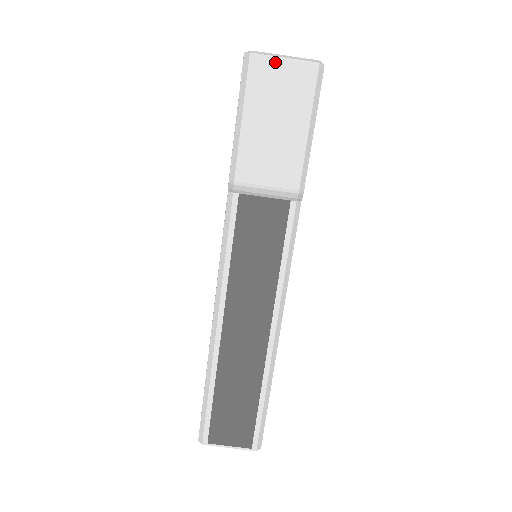
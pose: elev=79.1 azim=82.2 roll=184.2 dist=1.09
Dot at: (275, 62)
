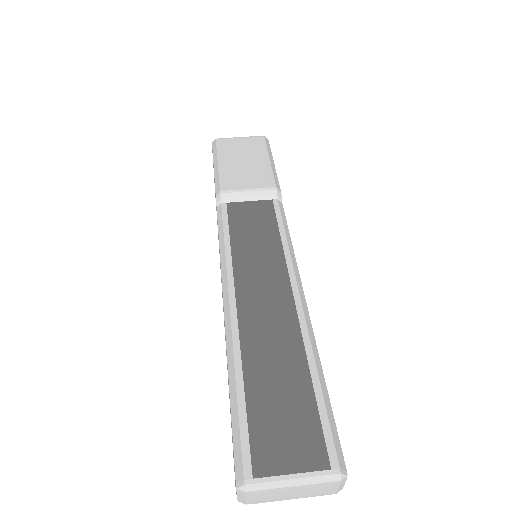
Dot at: (234, 139)
